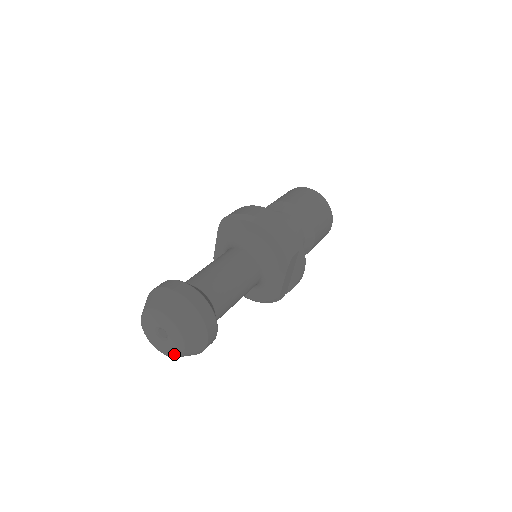
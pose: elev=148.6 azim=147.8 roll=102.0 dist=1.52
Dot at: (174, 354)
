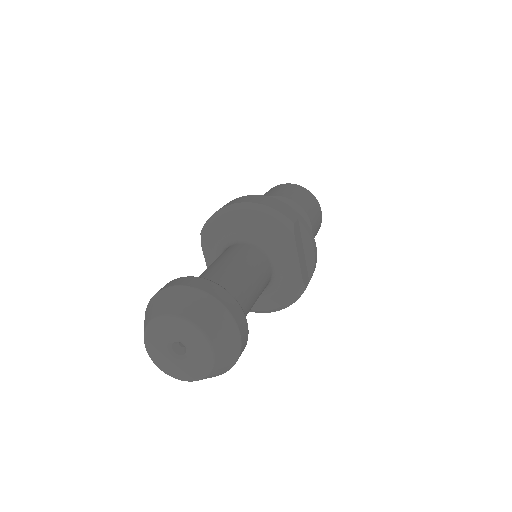
Dot at: (205, 369)
